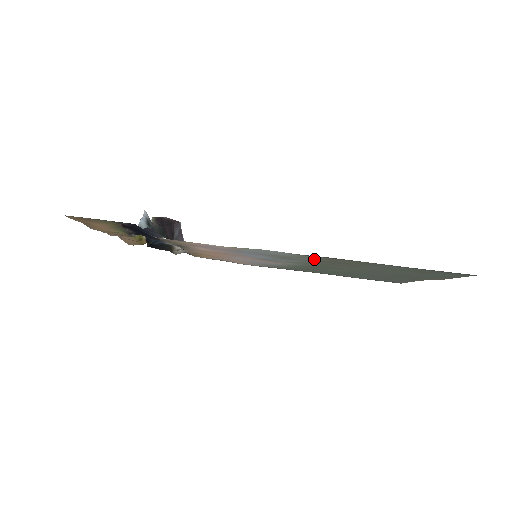
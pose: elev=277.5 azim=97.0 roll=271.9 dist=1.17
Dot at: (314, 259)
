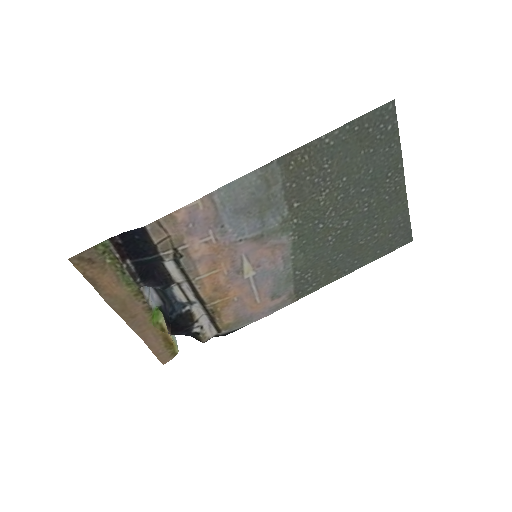
Dot at: (281, 185)
